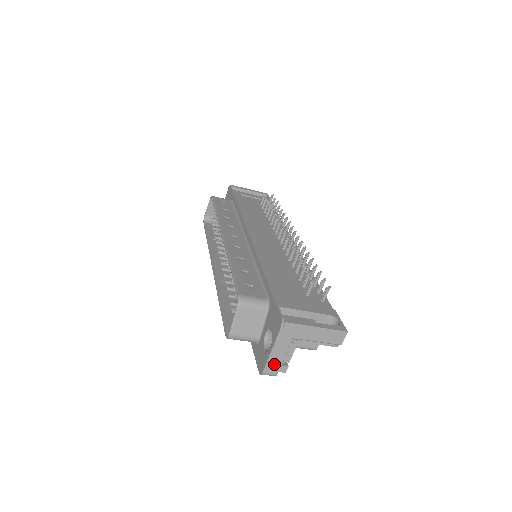
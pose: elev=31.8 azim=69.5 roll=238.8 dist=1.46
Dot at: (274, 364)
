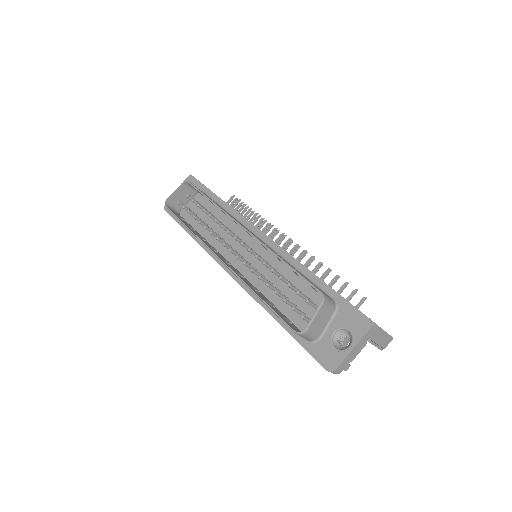
Dot at: (346, 362)
